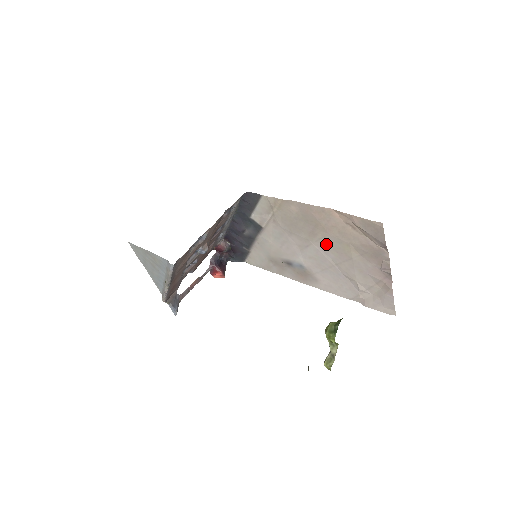
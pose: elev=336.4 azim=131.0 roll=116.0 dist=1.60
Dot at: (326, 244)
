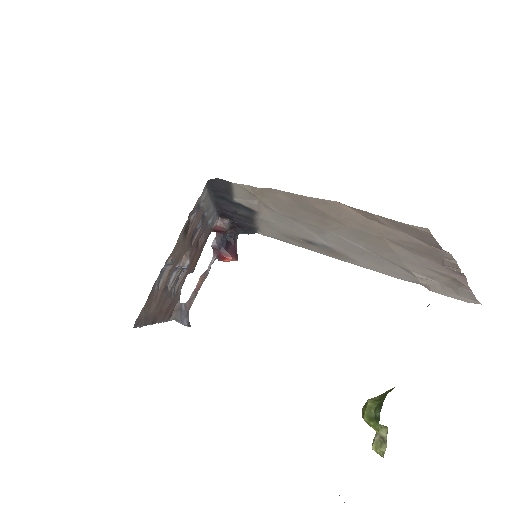
Dot at: (348, 234)
